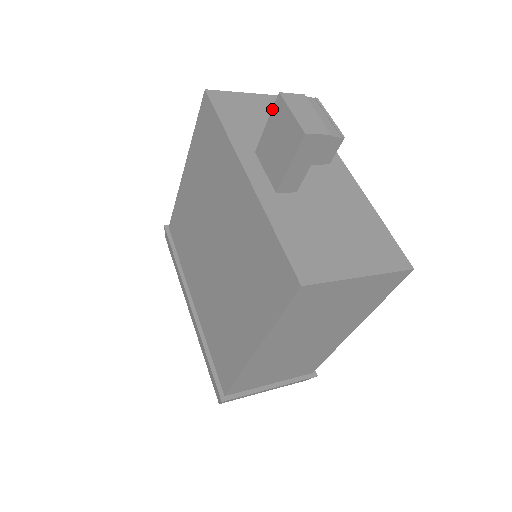
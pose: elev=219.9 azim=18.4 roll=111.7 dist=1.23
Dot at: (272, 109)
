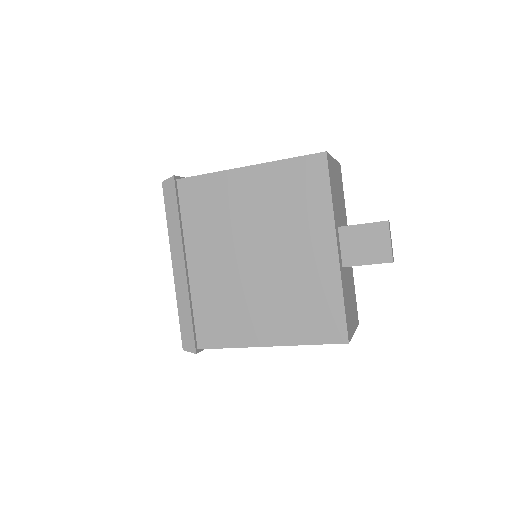
Dot at: (375, 222)
